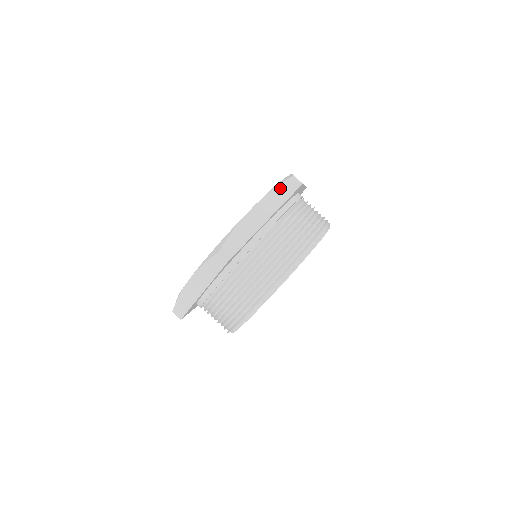
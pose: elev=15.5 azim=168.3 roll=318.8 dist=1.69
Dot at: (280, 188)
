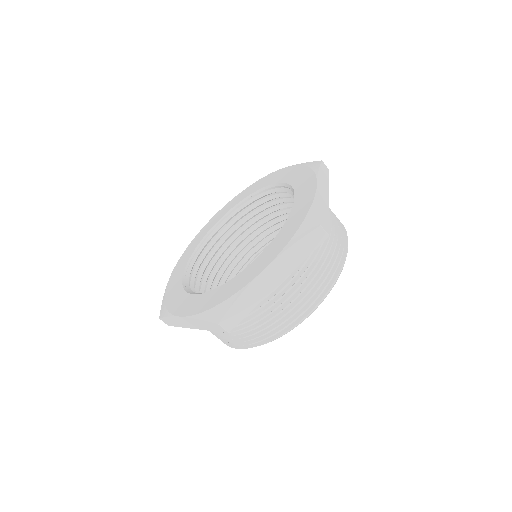
Dot at: (321, 170)
